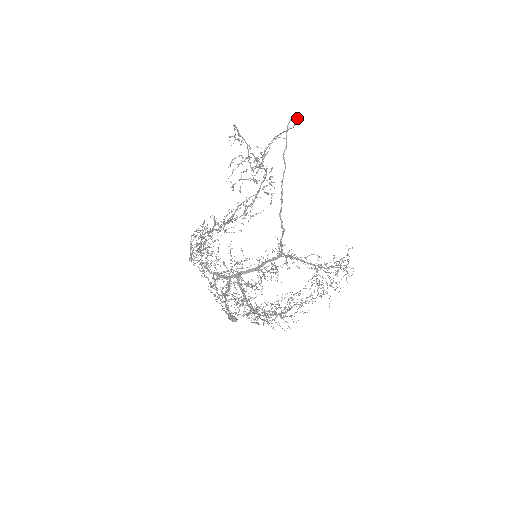
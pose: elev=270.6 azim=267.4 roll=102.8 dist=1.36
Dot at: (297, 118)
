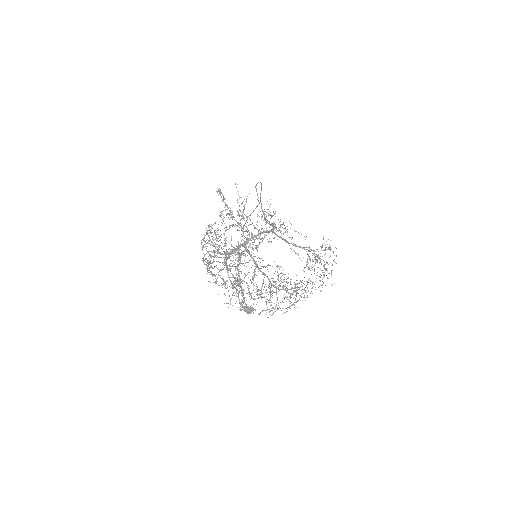
Dot at: (261, 187)
